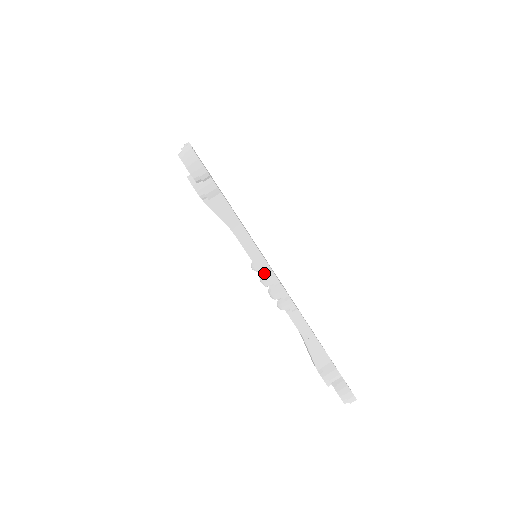
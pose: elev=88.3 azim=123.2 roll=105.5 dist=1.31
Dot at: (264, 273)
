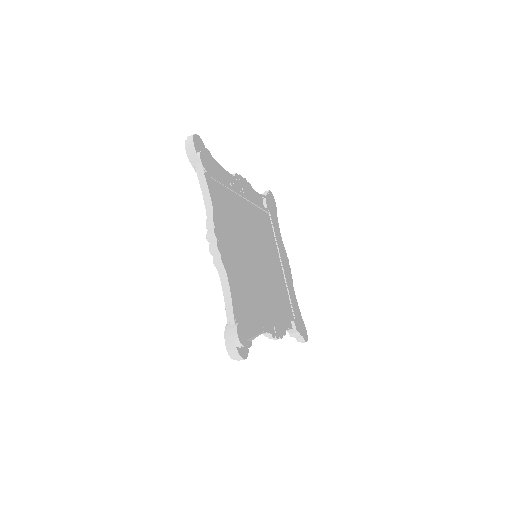
Dot at: occluded
